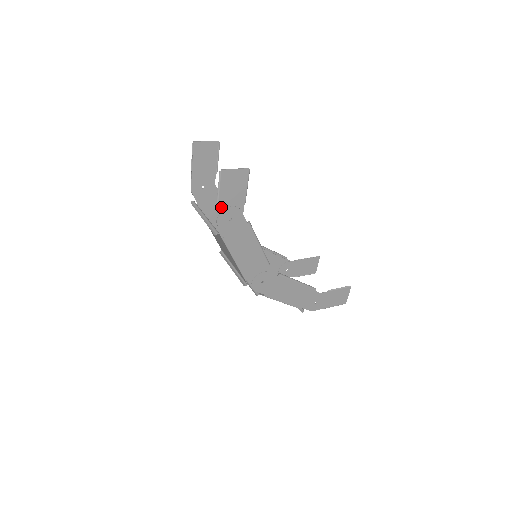
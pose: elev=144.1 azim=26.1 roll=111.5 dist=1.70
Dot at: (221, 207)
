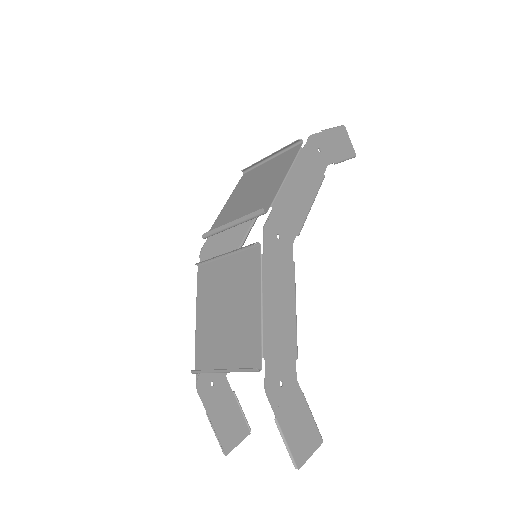
Dot at: (323, 136)
